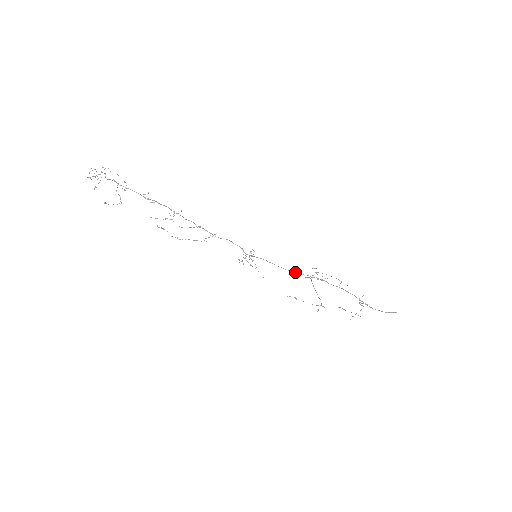
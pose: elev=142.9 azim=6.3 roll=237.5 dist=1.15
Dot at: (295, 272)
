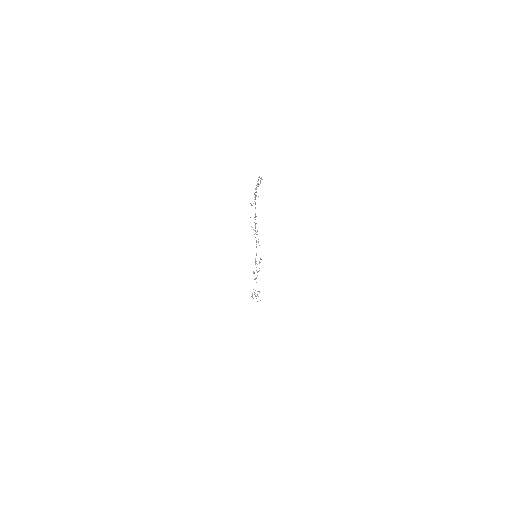
Dot at: occluded
